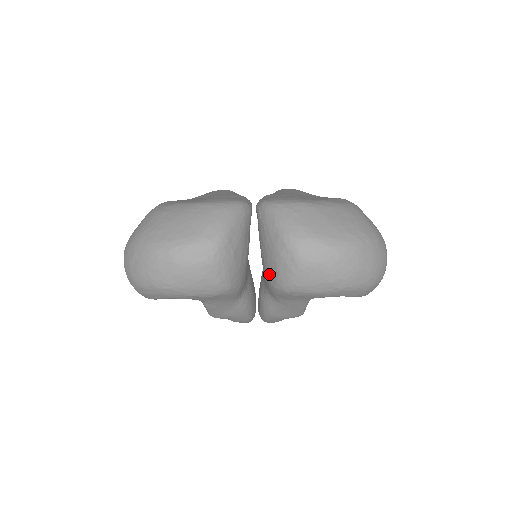
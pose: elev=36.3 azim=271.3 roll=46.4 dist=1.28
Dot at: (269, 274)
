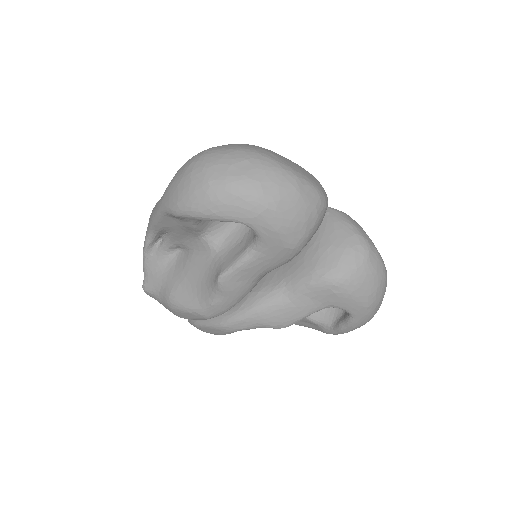
Dot at: (321, 262)
